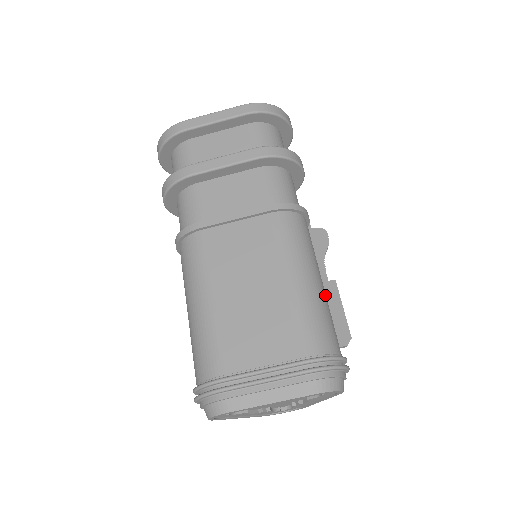
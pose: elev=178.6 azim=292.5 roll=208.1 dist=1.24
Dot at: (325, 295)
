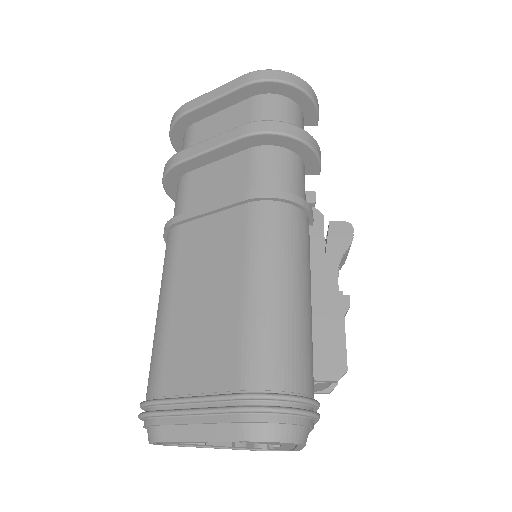
Dot at: (301, 310)
